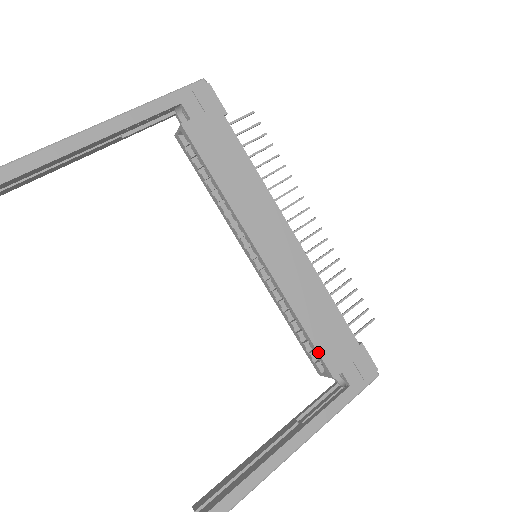
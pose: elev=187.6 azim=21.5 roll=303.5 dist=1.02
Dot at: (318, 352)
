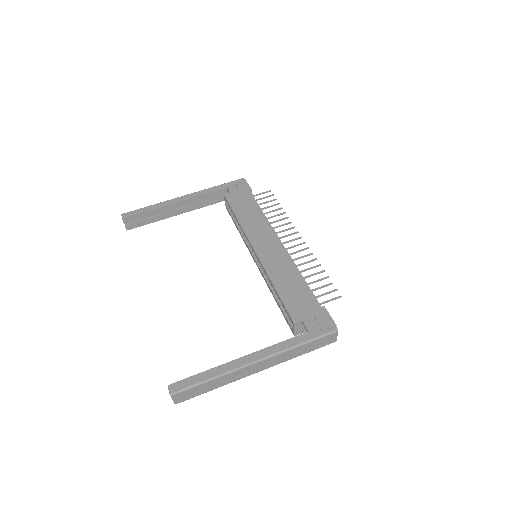
Dot at: (284, 305)
